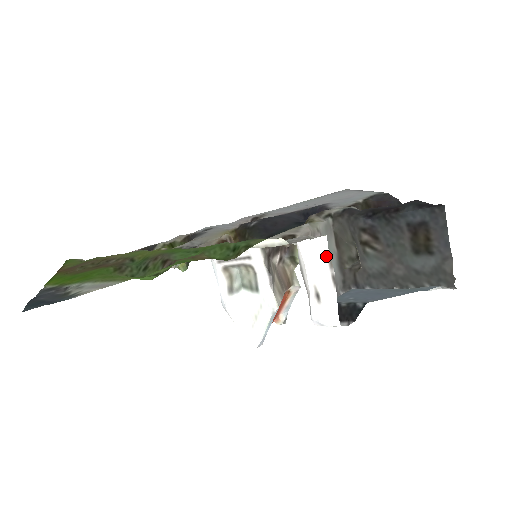
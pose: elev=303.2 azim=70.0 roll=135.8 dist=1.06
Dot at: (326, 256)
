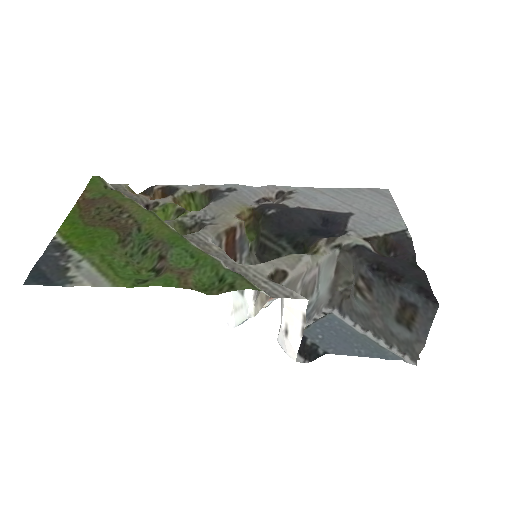
Dot at: (303, 313)
